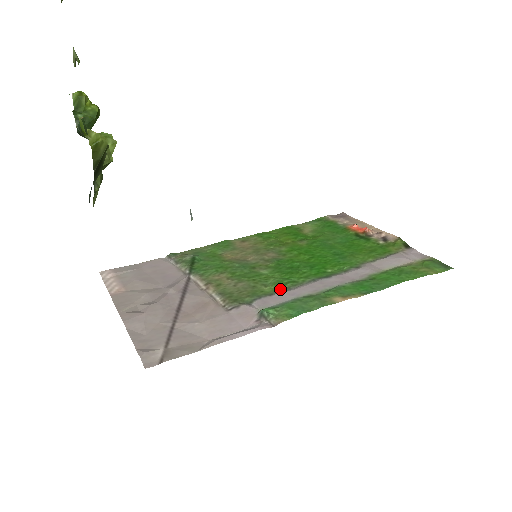
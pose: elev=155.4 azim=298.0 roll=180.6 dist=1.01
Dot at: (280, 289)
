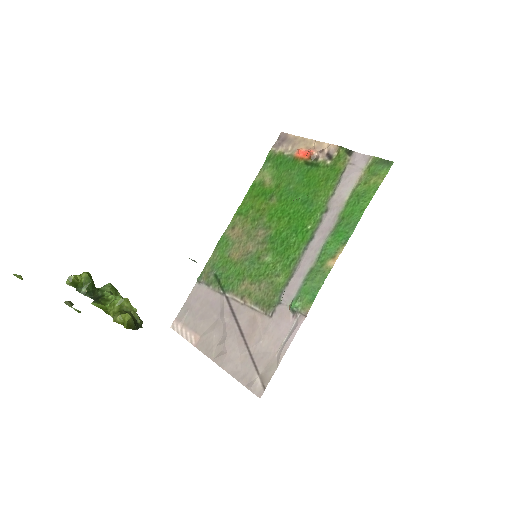
Dot at: (289, 274)
